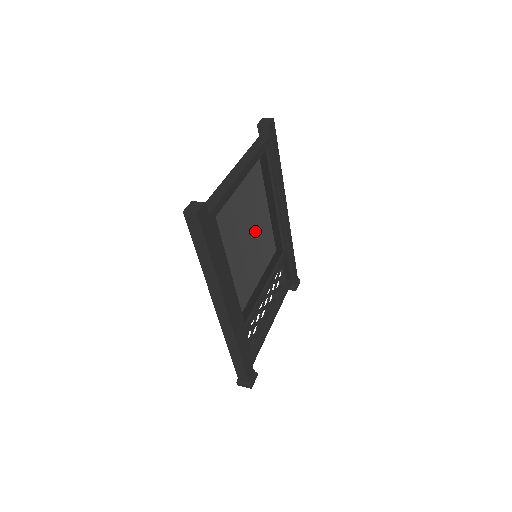
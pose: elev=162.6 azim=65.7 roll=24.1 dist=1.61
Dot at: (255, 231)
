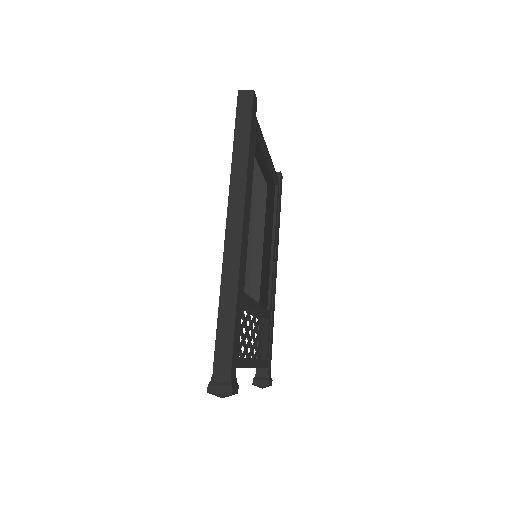
Dot at: (262, 227)
